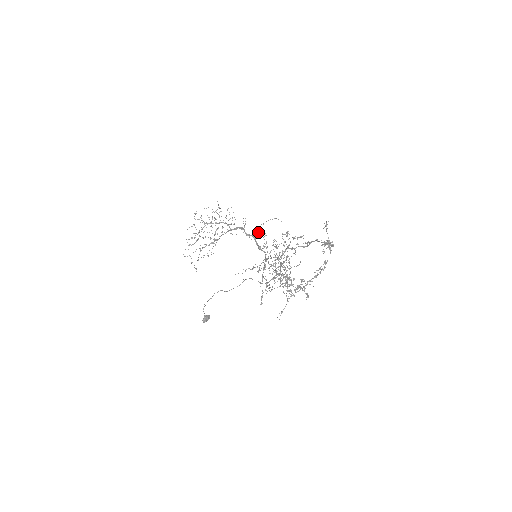
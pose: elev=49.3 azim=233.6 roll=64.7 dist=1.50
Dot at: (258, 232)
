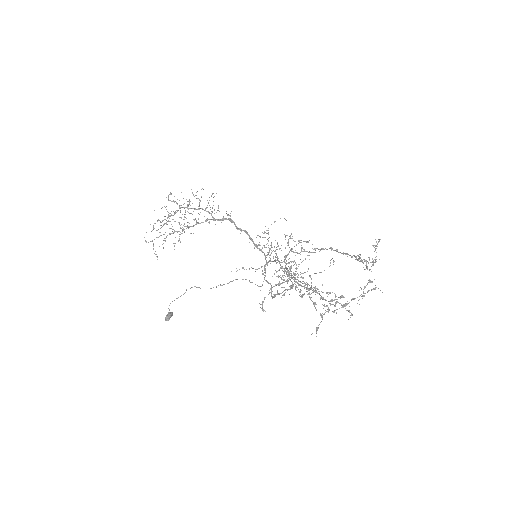
Dot at: occluded
